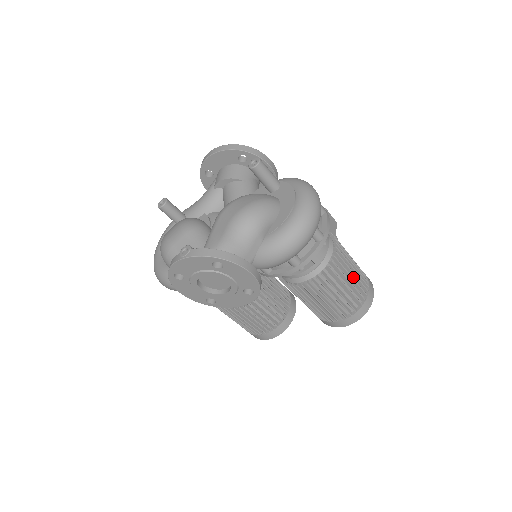
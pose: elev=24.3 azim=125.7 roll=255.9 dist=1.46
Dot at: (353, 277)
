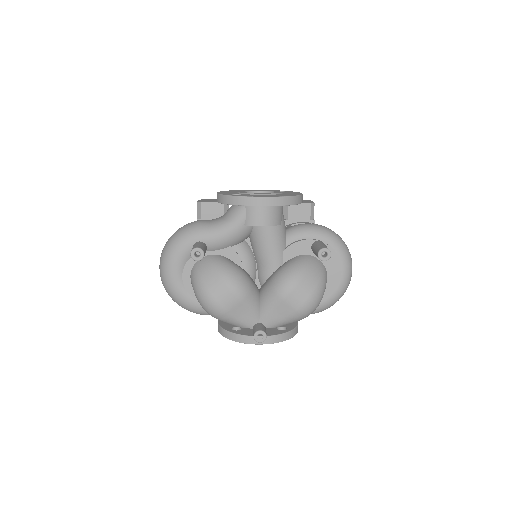
Dot at: occluded
